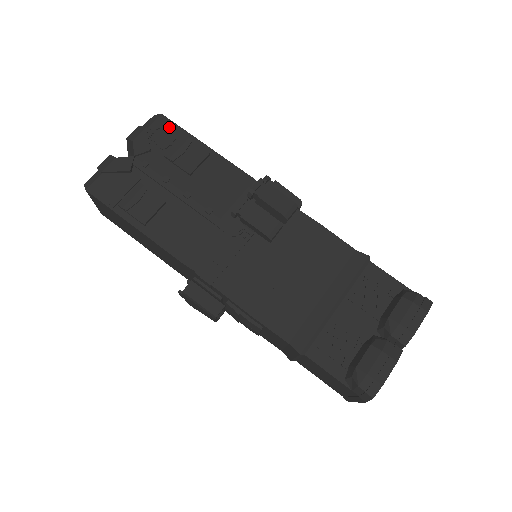
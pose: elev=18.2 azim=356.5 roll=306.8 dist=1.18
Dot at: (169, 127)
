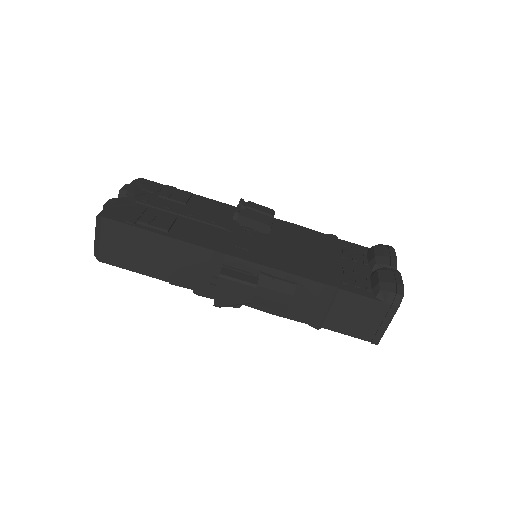
Dot at: (151, 183)
